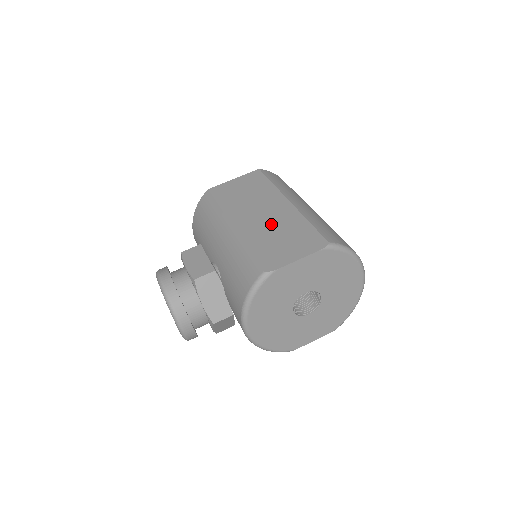
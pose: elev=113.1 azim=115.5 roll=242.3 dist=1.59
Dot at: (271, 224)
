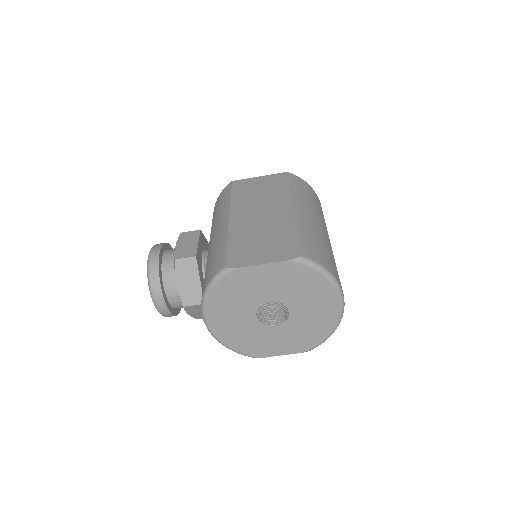
Dot at: (261, 225)
